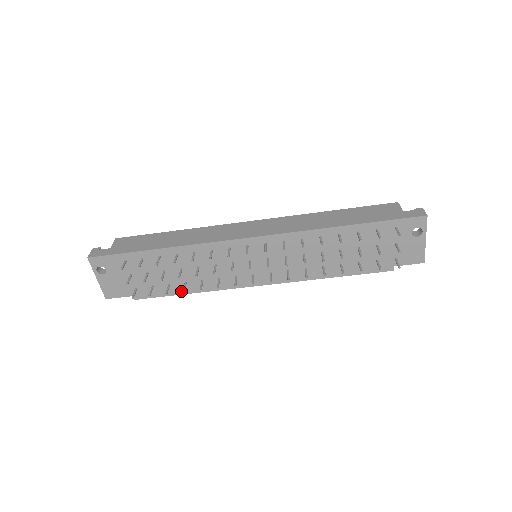
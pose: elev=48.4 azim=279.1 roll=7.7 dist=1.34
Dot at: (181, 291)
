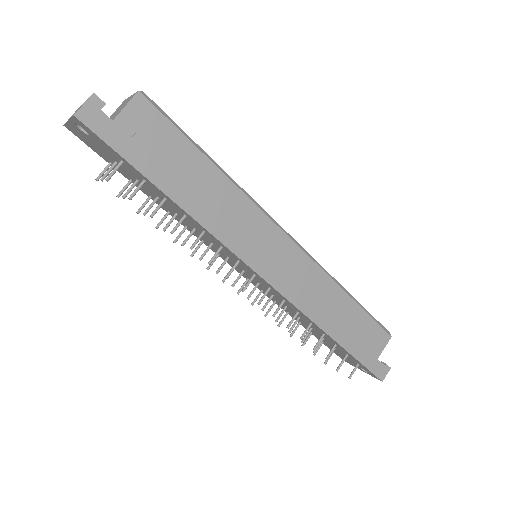
Dot at: occluded
